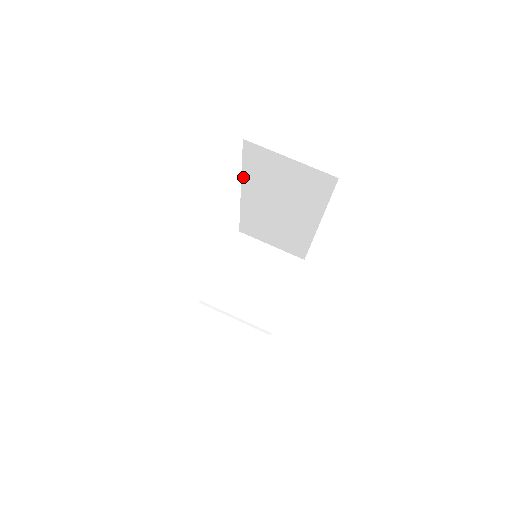
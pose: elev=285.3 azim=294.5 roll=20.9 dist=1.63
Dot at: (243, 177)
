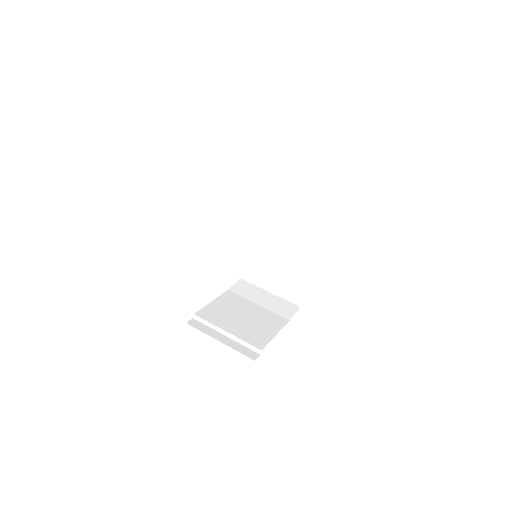
Dot at: (253, 196)
